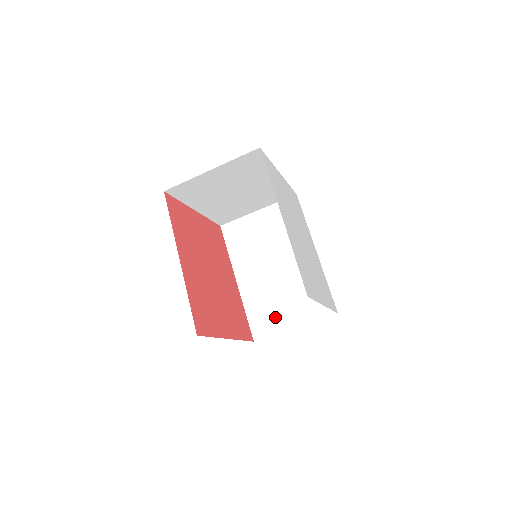
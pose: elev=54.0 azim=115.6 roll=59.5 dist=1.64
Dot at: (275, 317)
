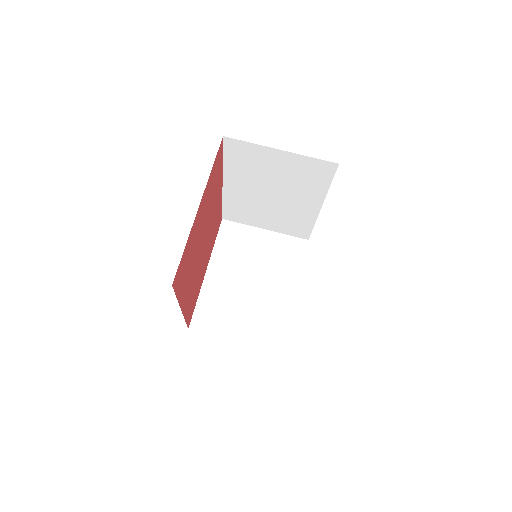
Dot at: occluded
